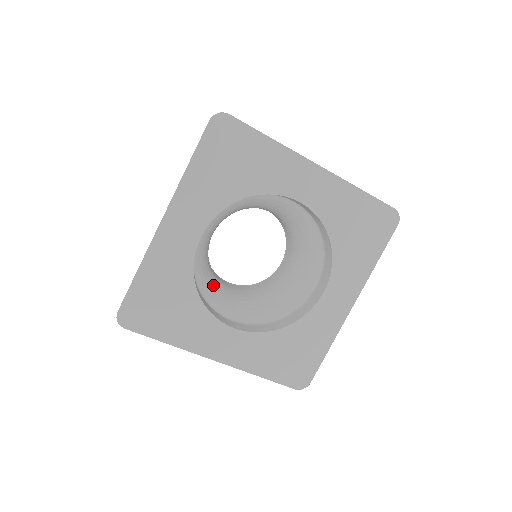
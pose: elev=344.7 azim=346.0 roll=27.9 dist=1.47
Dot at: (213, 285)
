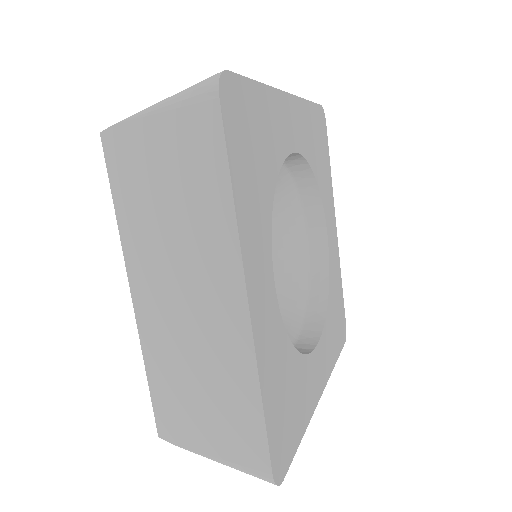
Dot at: occluded
